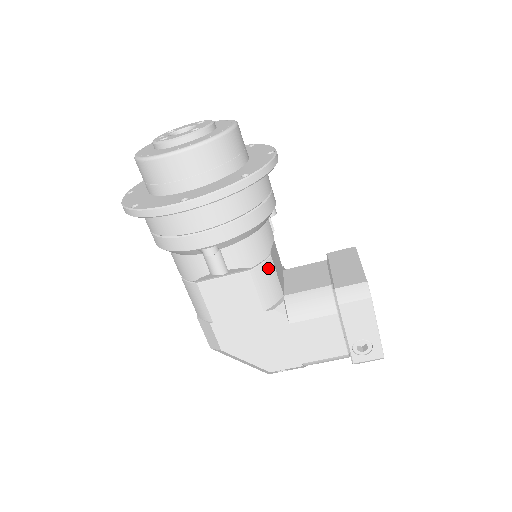
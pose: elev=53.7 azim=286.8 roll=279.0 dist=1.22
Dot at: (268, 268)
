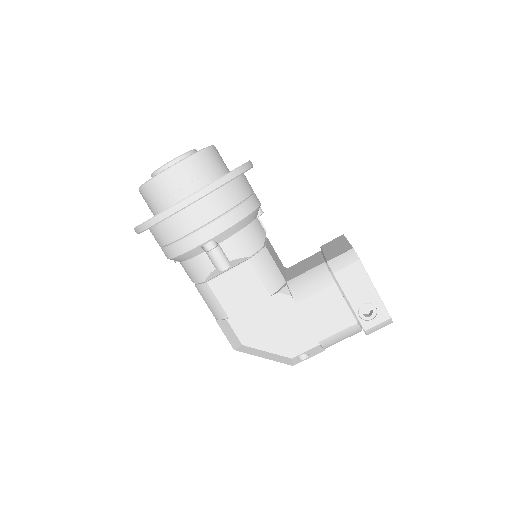
Dot at: (265, 257)
